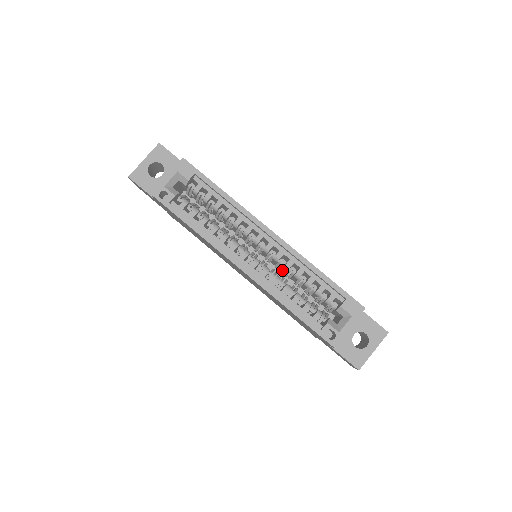
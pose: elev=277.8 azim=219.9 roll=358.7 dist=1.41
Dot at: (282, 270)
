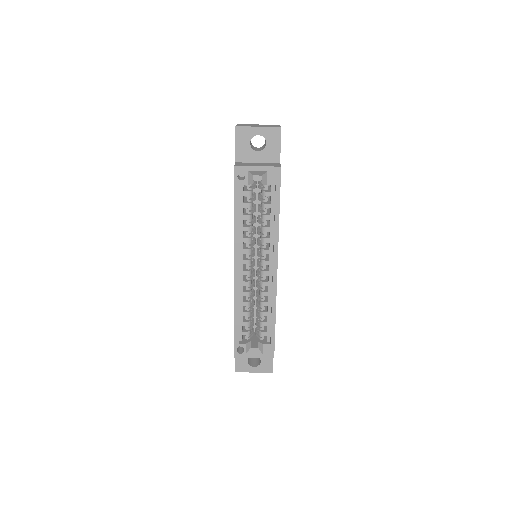
Dot at: occluded
